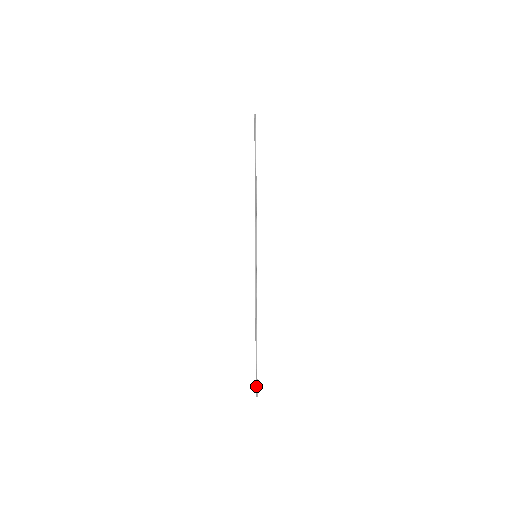
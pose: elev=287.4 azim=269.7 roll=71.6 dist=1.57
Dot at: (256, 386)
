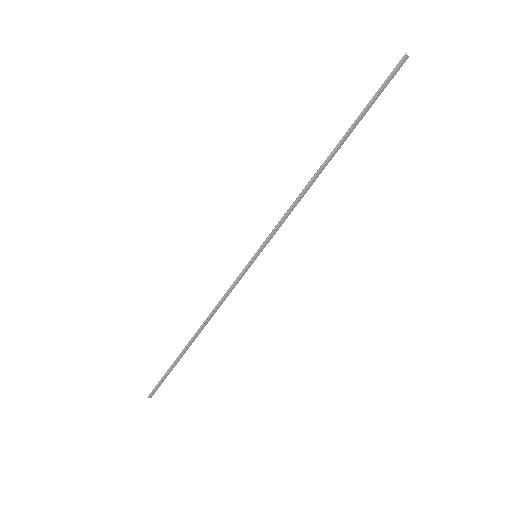
Dot at: (155, 387)
